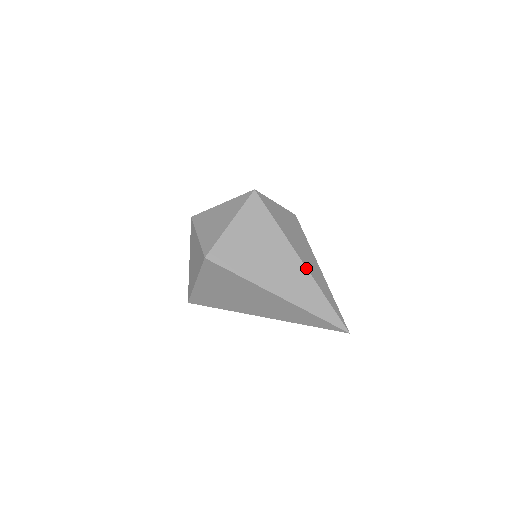
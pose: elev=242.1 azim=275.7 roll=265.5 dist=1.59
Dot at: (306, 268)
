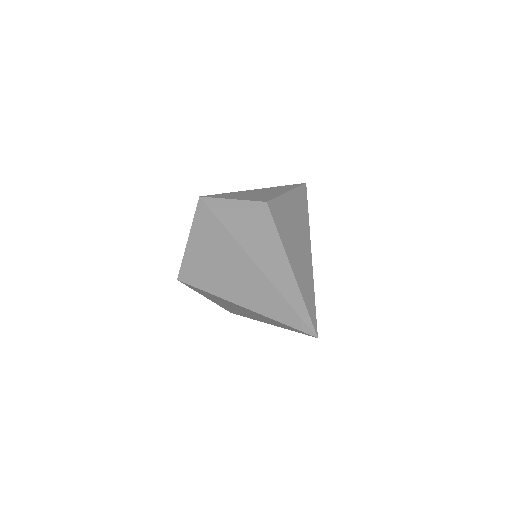
Dot at: (258, 268)
